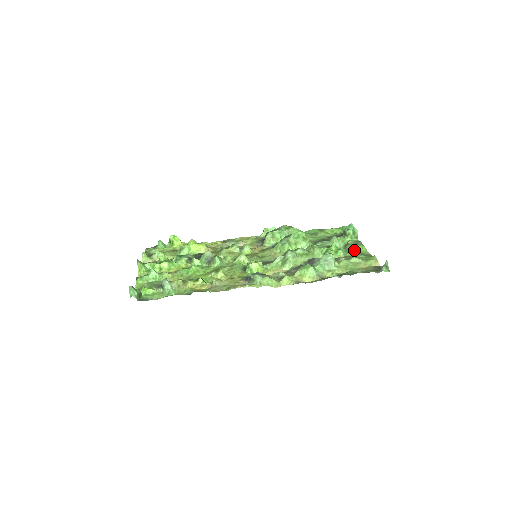
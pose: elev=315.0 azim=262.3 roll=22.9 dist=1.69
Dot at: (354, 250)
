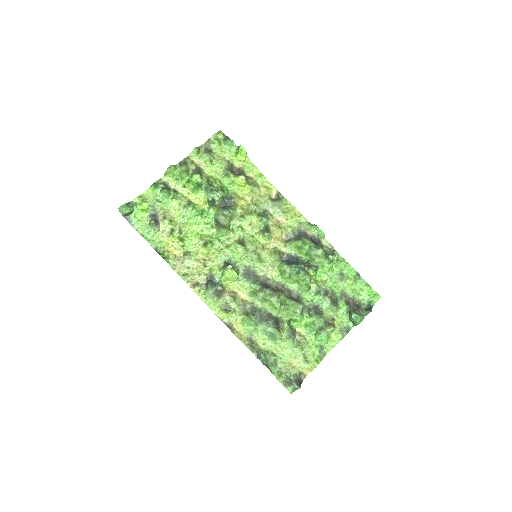
Dot at: (320, 340)
